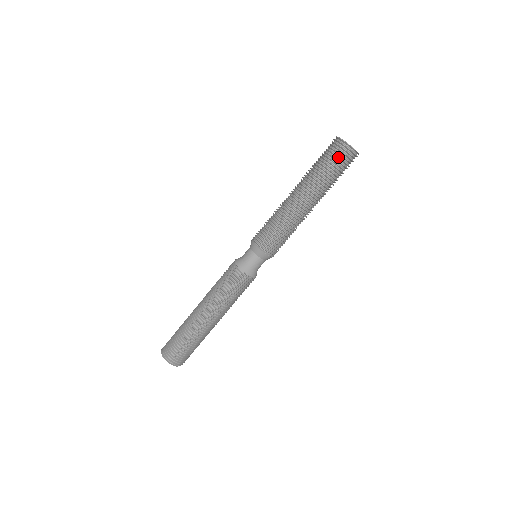
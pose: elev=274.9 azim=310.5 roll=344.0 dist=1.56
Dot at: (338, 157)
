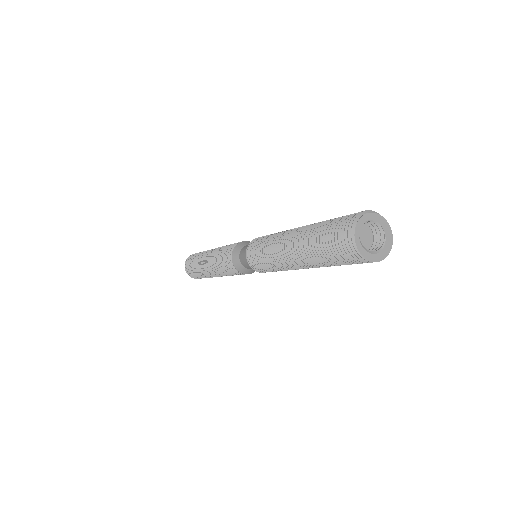
Dot at: (351, 263)
